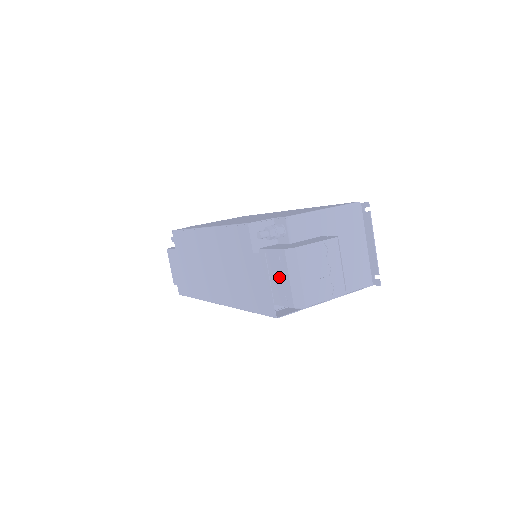
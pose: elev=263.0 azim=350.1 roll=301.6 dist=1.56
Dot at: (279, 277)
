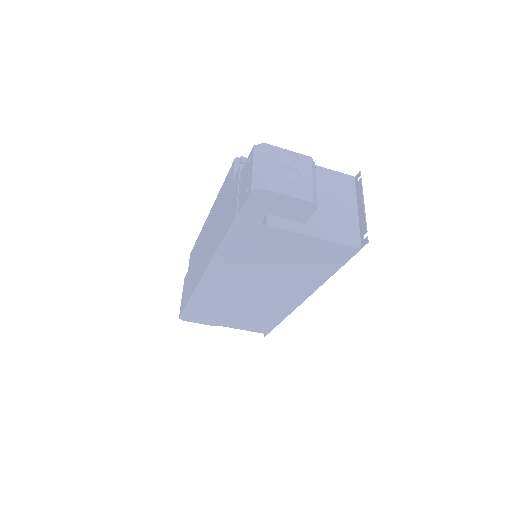
Dot at: (246, 178)
